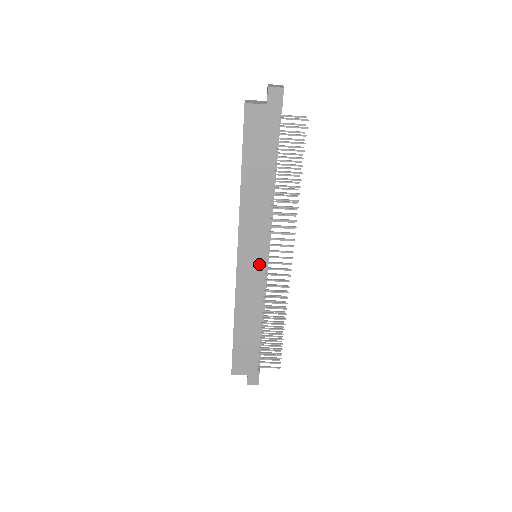
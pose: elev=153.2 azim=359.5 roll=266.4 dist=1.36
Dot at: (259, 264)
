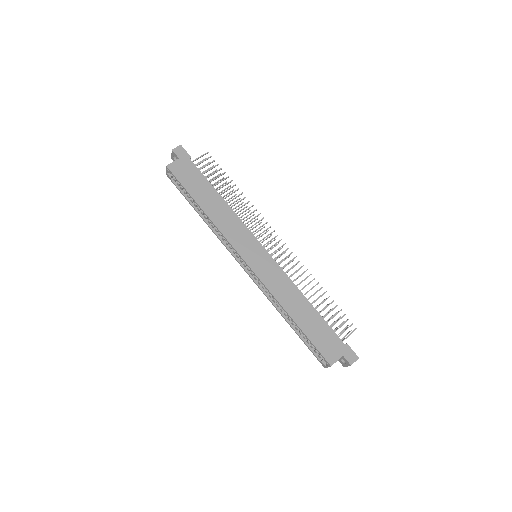
Dot at: (262, 254)
